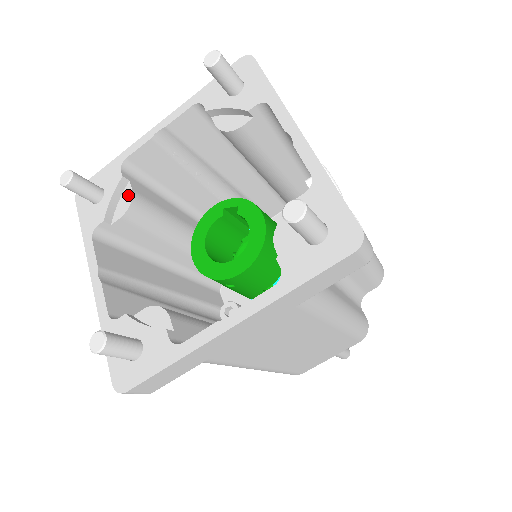
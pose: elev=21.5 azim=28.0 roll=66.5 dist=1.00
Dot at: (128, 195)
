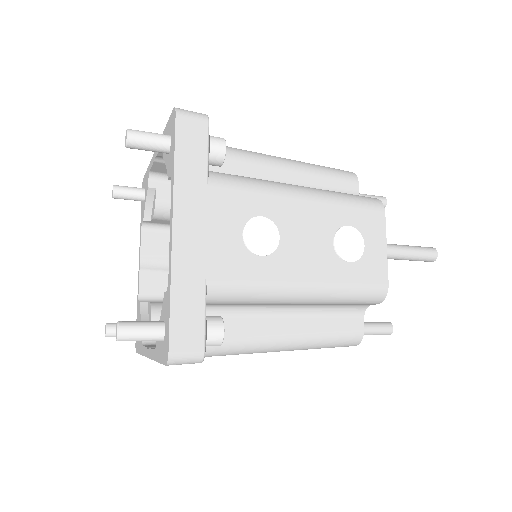
Dot at: (154, 202)
